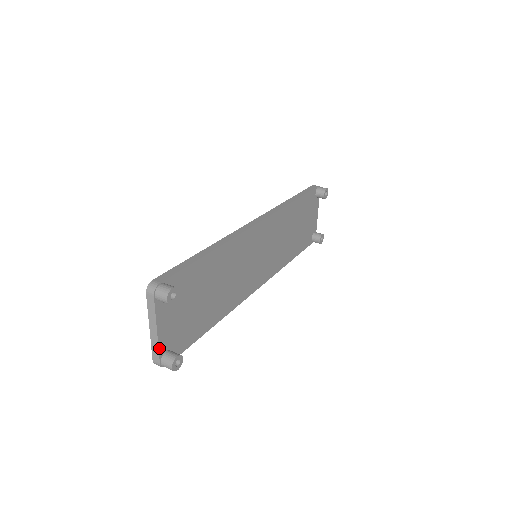
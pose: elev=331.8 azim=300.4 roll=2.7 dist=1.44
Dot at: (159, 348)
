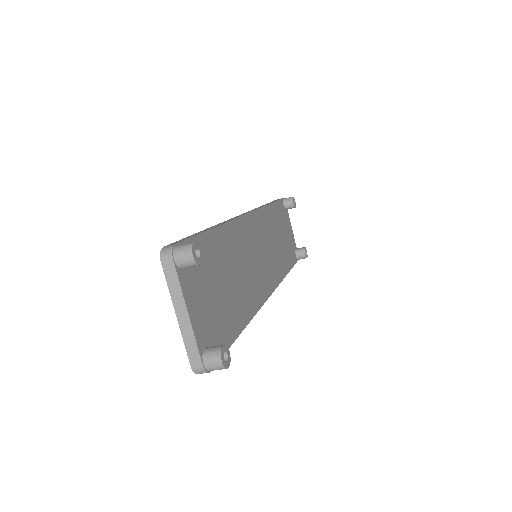
Dot at: (196, 341)
